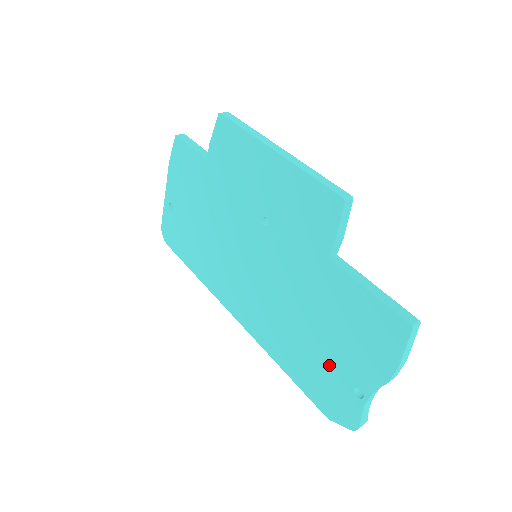
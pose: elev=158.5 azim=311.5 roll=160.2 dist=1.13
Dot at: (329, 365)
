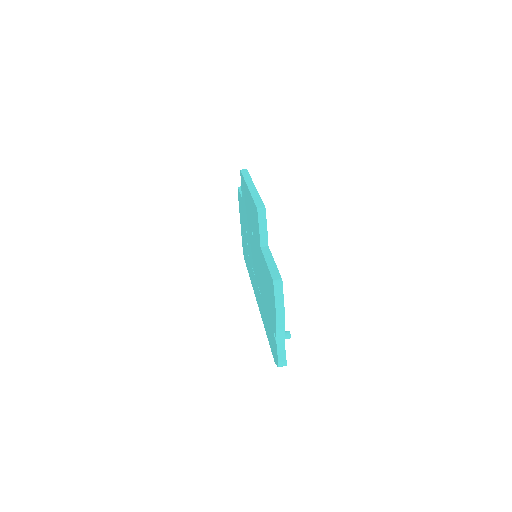
Dot at: (270, 321)
